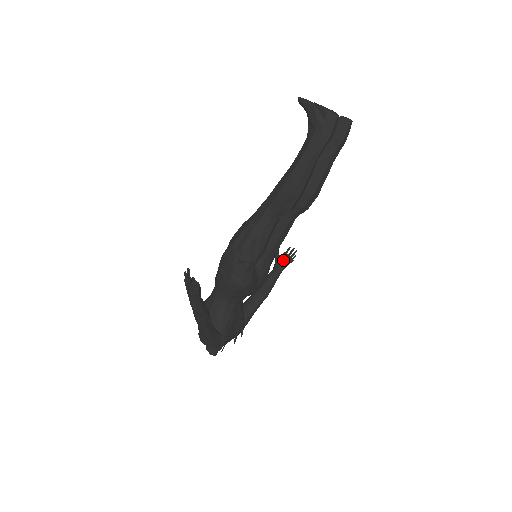
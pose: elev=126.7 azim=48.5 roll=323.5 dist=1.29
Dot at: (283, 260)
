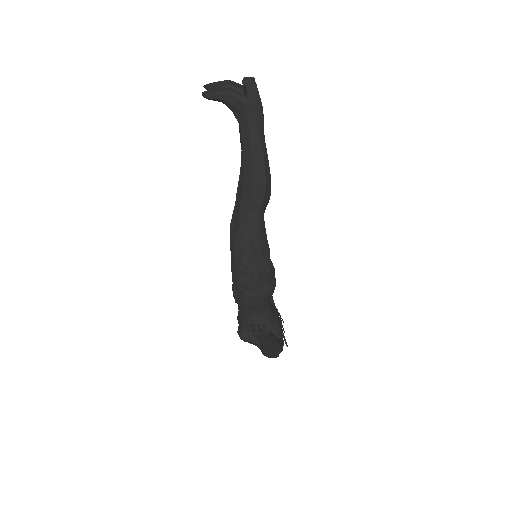
Dot at: occluded
